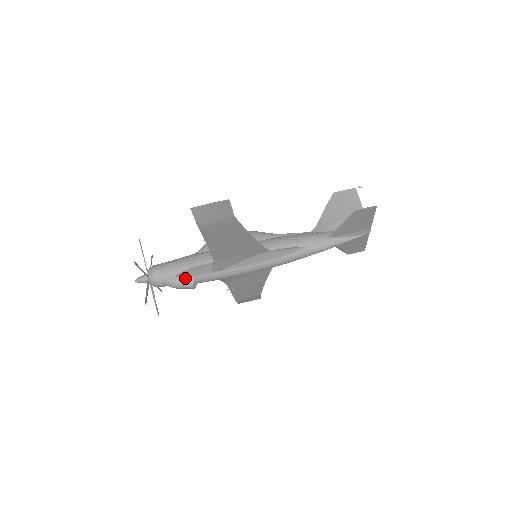
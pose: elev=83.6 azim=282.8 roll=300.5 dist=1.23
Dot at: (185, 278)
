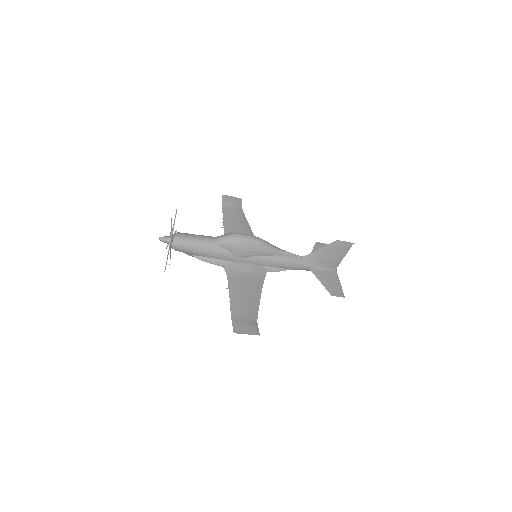
Dot at: (199, 257)
